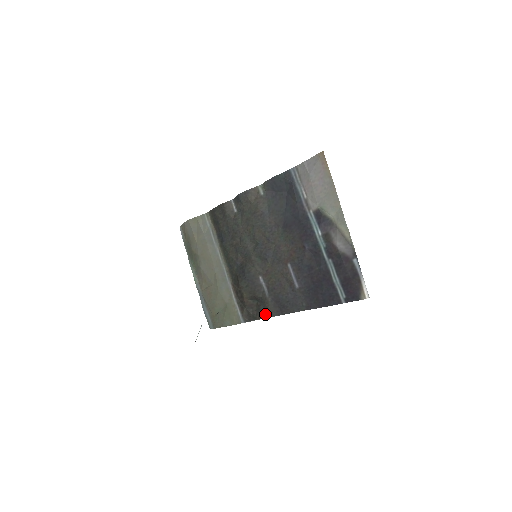
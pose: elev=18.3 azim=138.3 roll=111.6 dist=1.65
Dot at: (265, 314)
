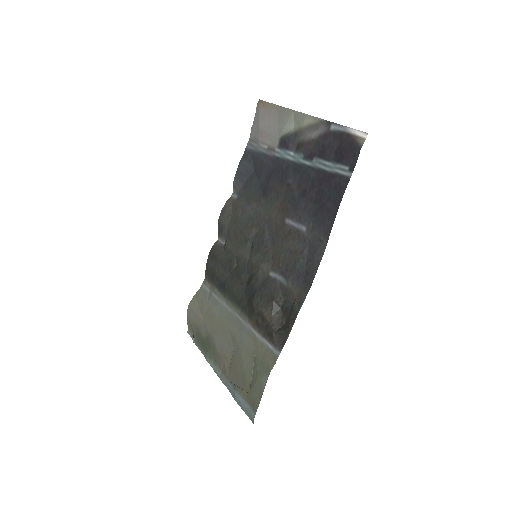
Dot at: (295, 309)
